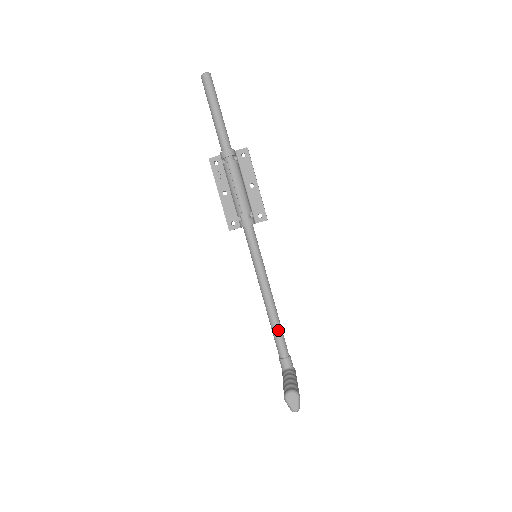
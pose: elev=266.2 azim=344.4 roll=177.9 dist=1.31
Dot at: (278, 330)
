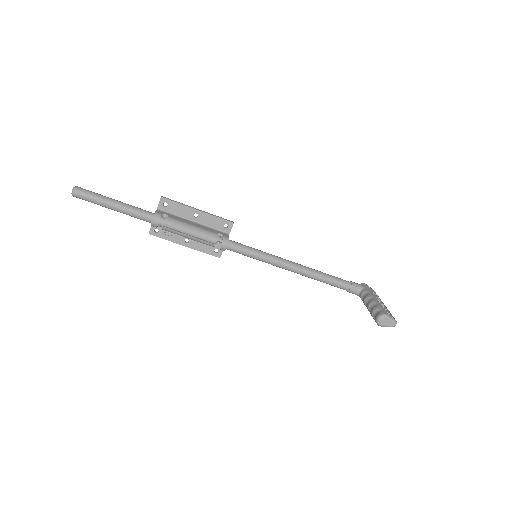
Dot at: (326, 279)
